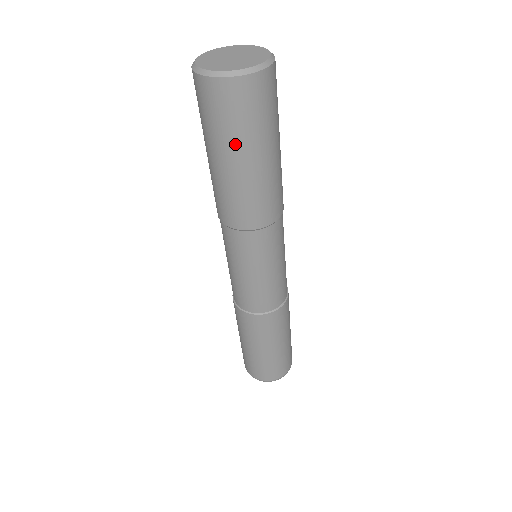
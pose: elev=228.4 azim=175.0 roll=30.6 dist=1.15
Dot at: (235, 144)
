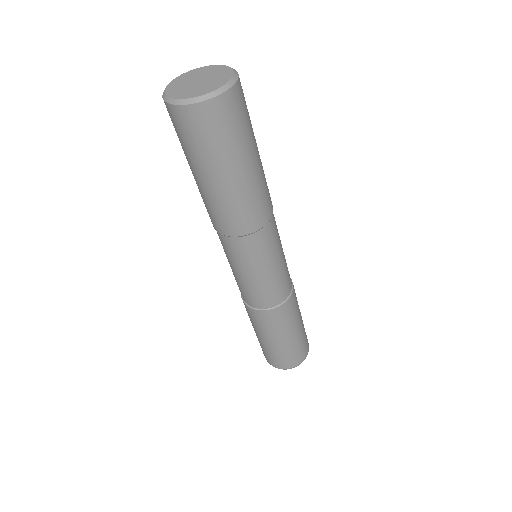
Dot at: (228, 157)
